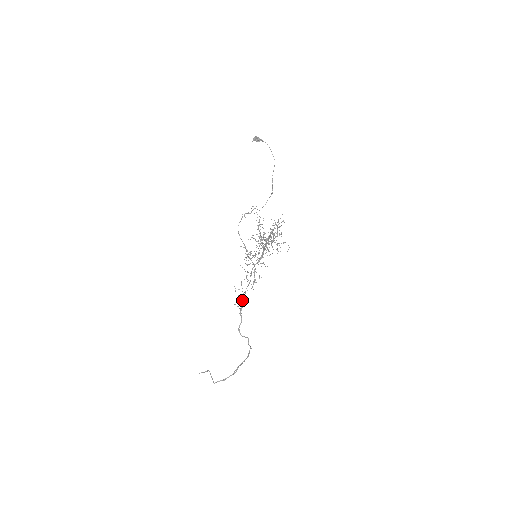
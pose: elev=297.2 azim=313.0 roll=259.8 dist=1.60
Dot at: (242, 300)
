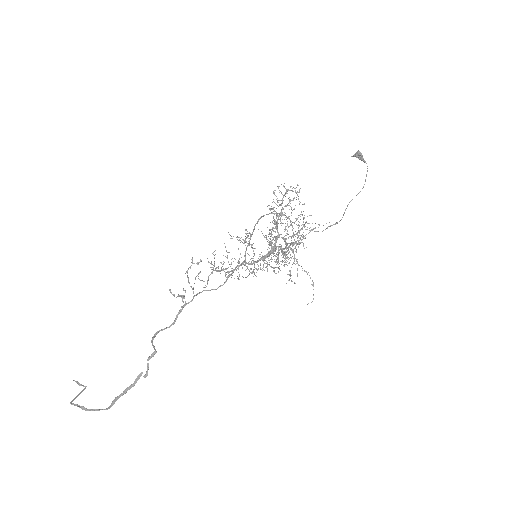
Dot at: (187, 275)
